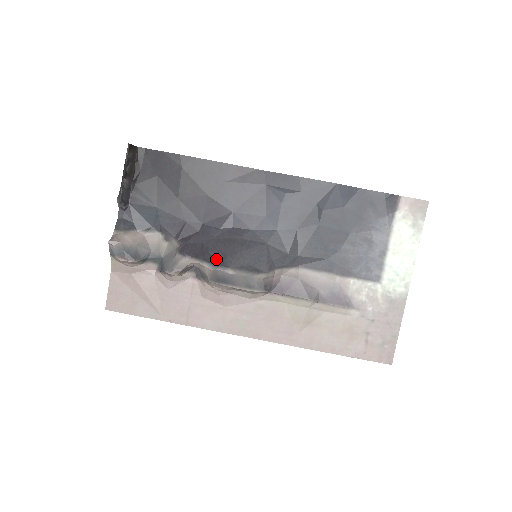
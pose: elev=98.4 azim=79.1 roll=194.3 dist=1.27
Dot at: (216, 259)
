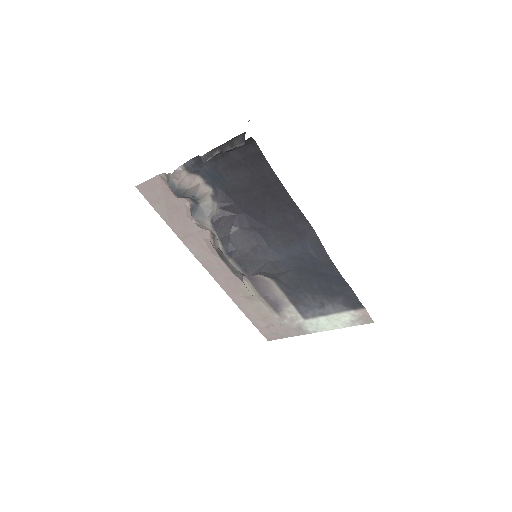
Dot at: (229, 245)
